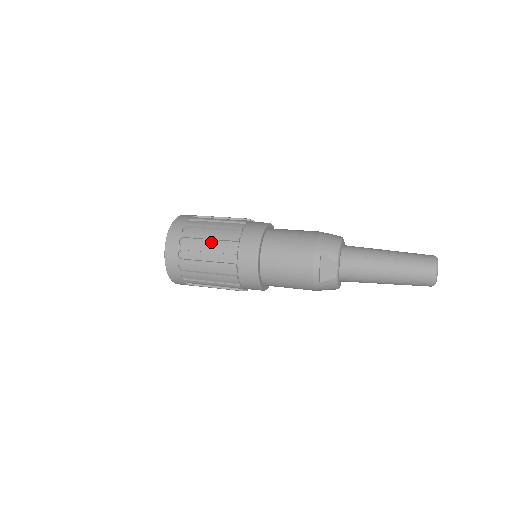
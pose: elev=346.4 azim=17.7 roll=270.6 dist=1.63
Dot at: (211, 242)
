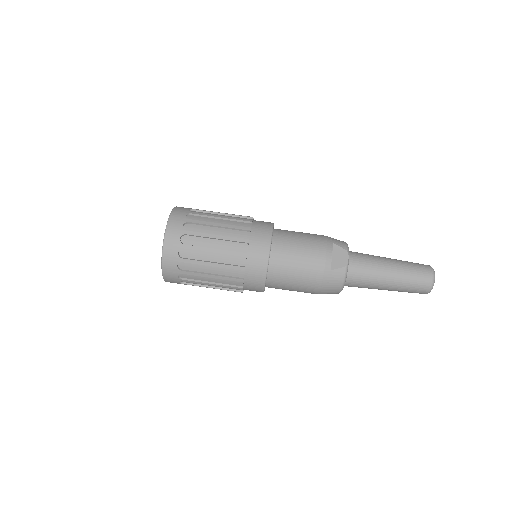
Dot at: (222, 220)
